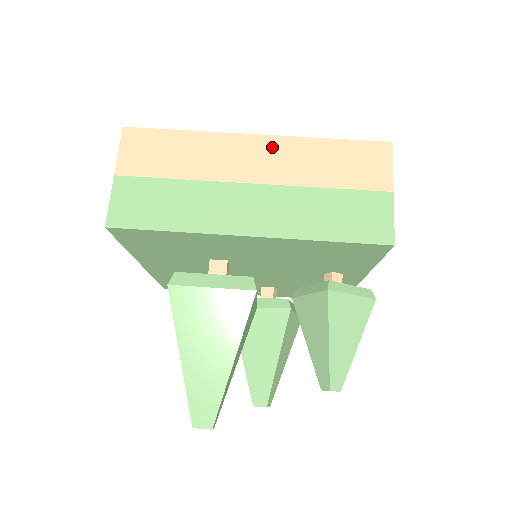
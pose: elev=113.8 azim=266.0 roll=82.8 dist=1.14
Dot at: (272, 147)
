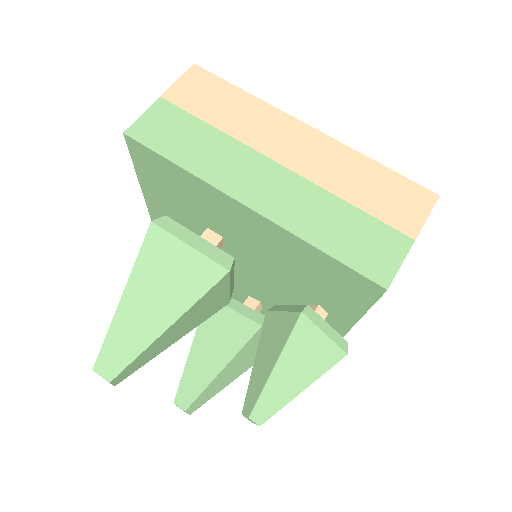
Dot at: (318, 143)
